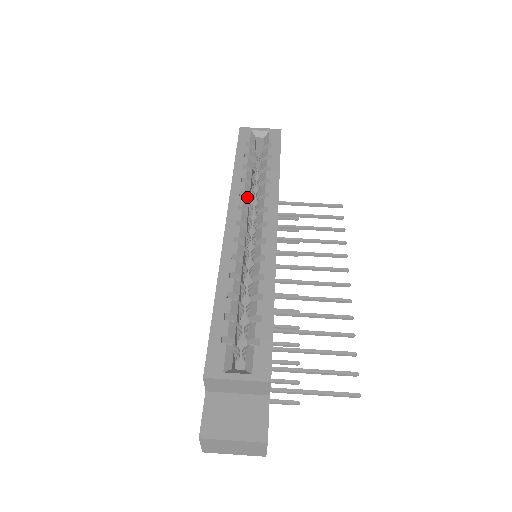
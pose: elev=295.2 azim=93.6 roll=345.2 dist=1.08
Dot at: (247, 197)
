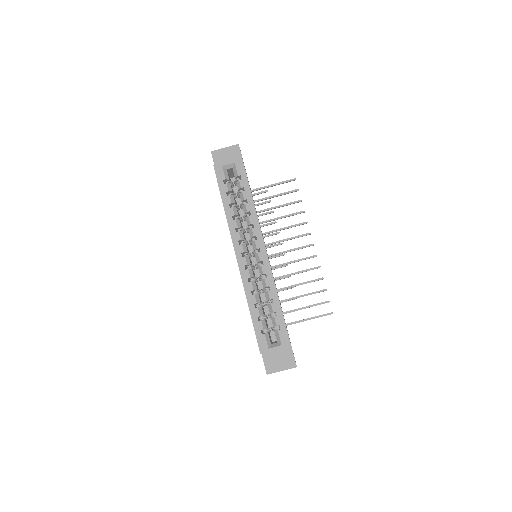
Dot at: (240, 228)
